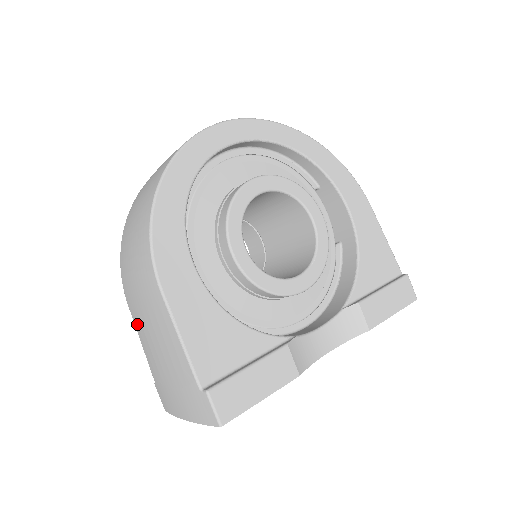
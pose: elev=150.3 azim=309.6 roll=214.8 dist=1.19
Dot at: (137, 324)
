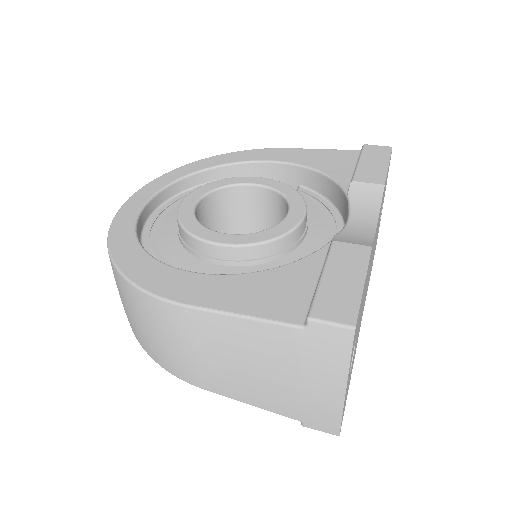
Dot at: (225, 390)
